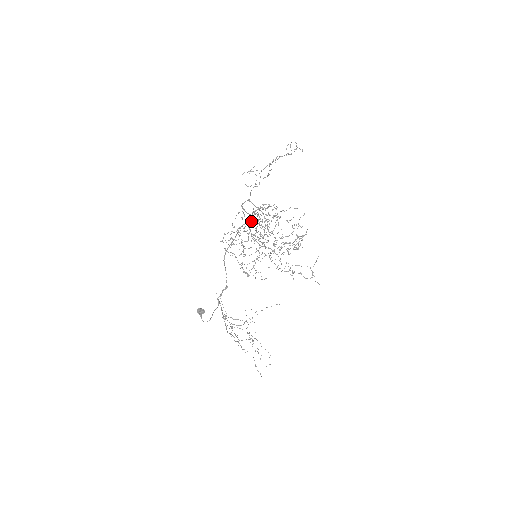
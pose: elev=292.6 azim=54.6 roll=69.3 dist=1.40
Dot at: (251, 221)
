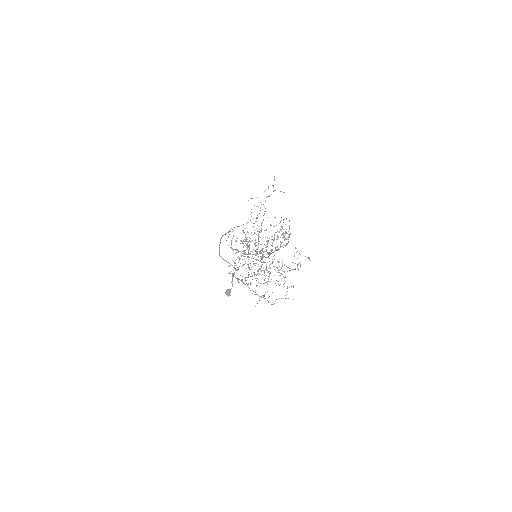
Dot at: occluded
